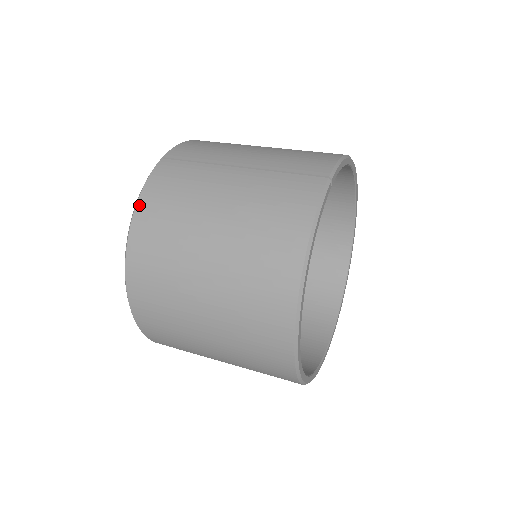
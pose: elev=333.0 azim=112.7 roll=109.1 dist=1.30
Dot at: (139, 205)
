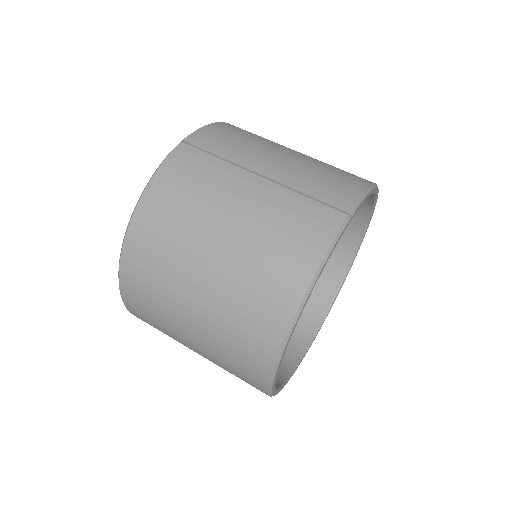
Dot at: (148, 190)
